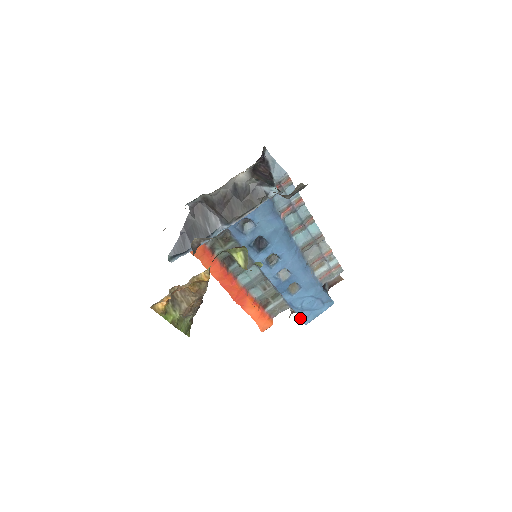
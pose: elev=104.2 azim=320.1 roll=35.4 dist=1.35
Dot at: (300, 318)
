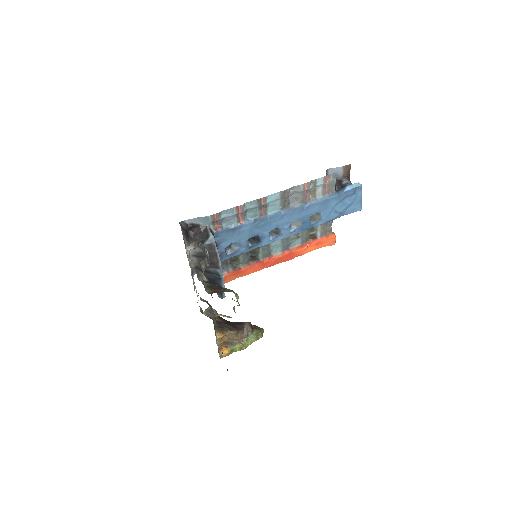
Dot at: (350, 213)
